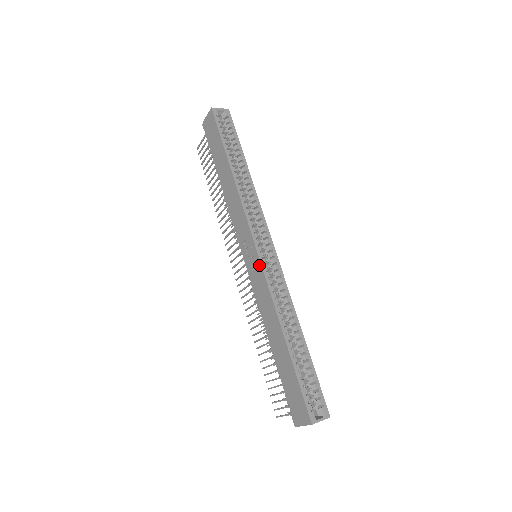
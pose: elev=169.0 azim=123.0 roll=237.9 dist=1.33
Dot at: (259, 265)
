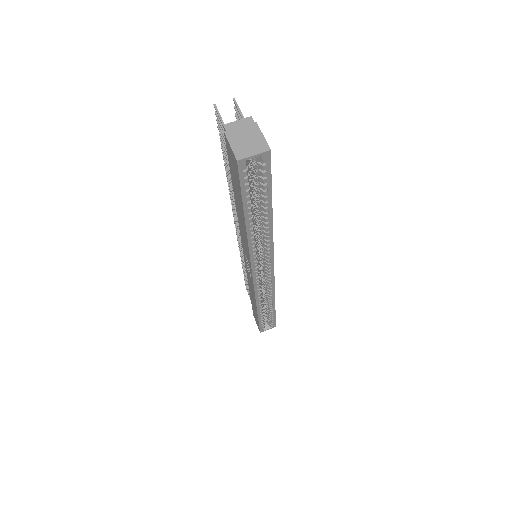
Dot at: (252, 282)
